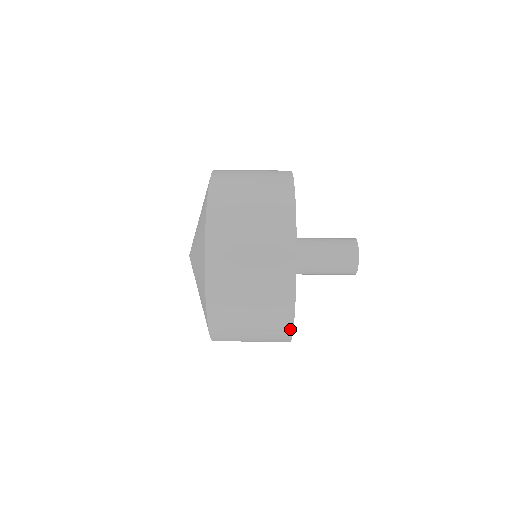
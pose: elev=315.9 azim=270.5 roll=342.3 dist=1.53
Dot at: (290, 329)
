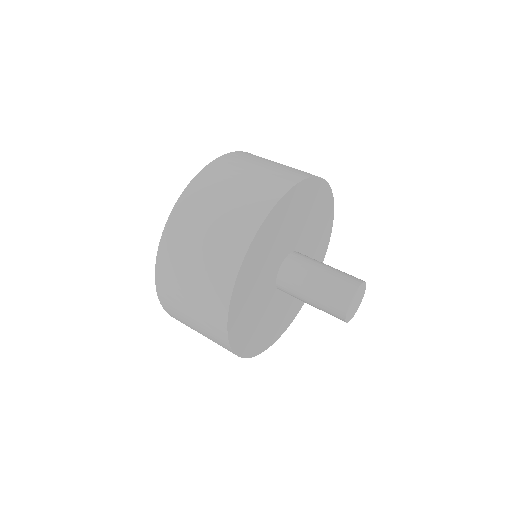
Dot at: (226, 305)
